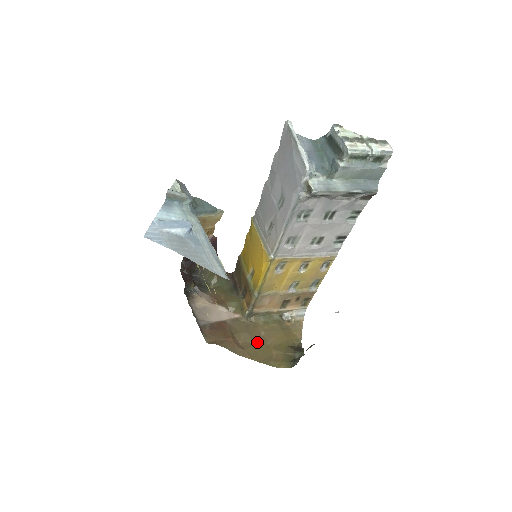
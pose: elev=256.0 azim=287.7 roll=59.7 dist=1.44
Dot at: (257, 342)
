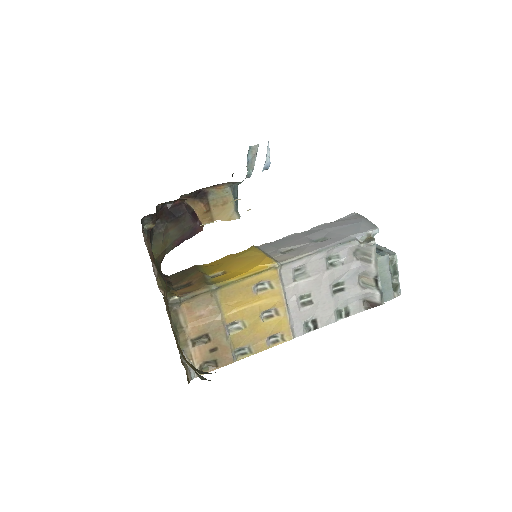
Dot at: occluded
